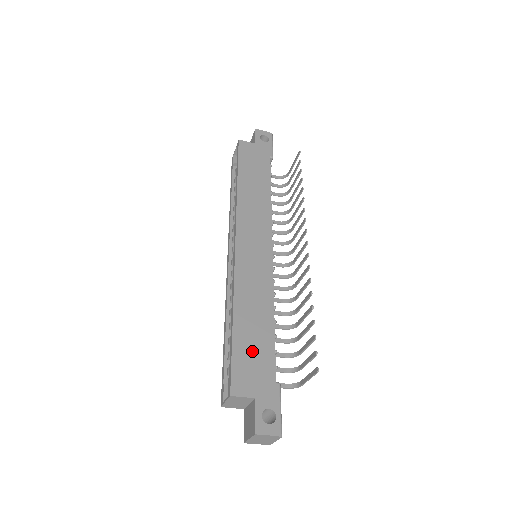
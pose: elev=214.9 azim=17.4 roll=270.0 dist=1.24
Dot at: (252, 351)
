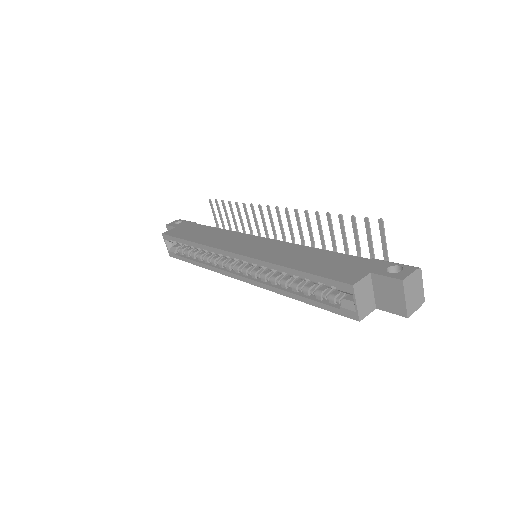
Dot at: (328, 265)
